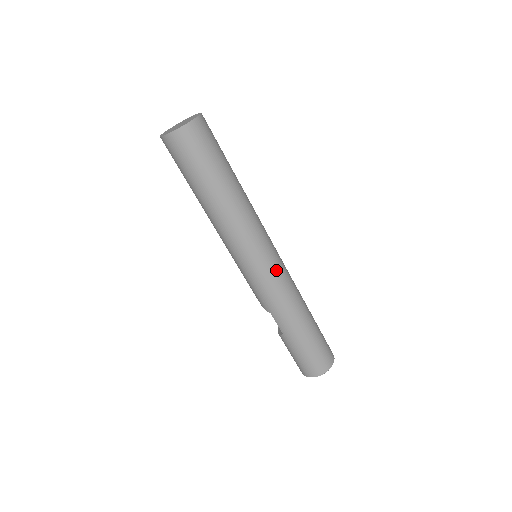
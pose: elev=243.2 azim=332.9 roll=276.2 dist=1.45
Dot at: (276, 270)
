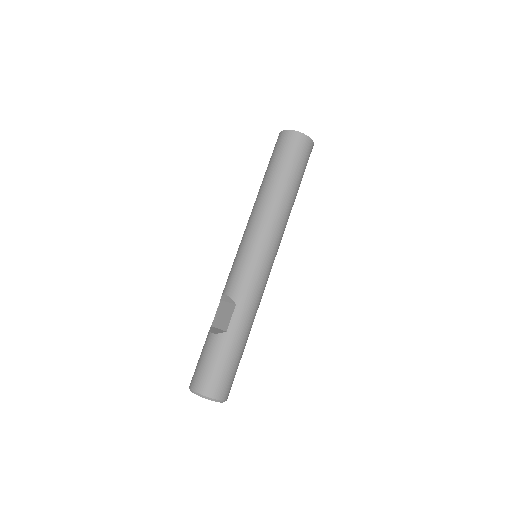
Dot at: occluded
